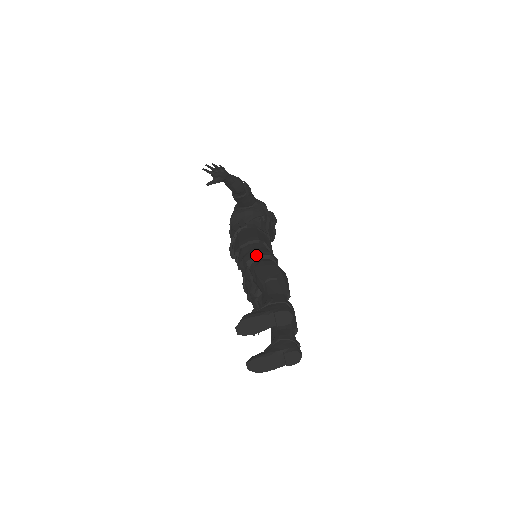
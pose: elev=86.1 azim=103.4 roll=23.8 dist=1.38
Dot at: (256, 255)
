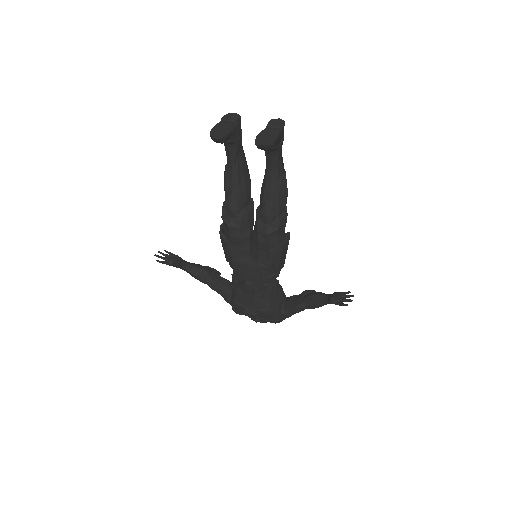
Dot at: (223, 204)
